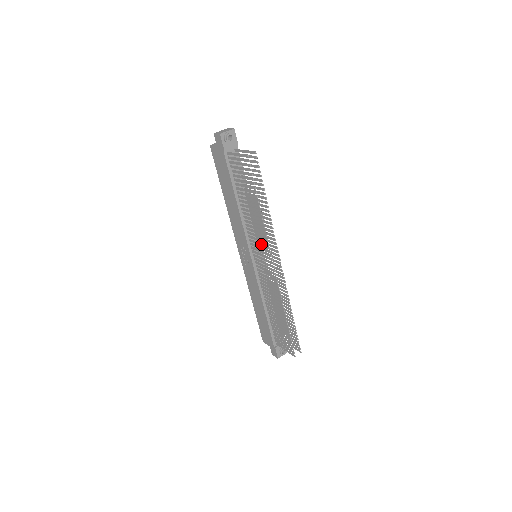
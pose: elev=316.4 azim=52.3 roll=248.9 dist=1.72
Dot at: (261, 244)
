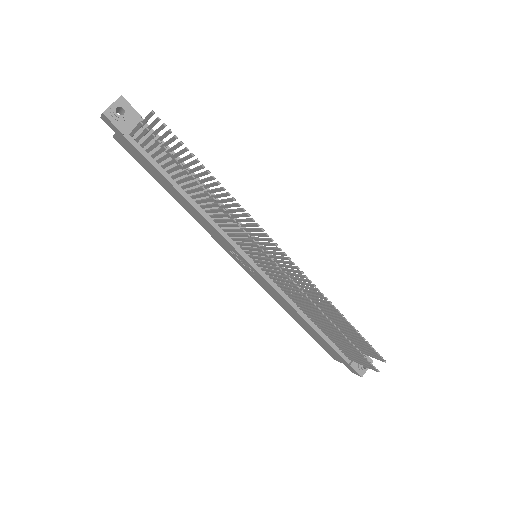
Dot at: (243, 239)
